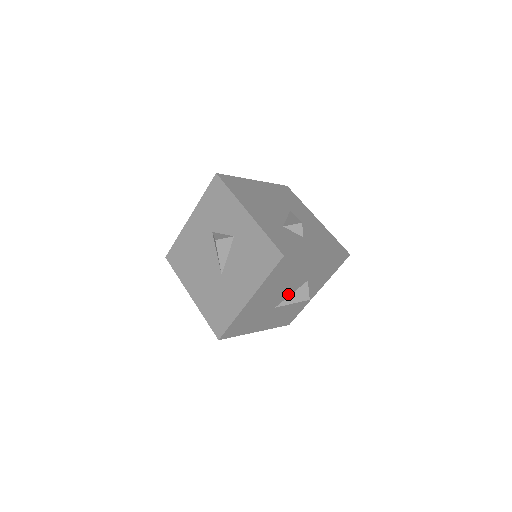
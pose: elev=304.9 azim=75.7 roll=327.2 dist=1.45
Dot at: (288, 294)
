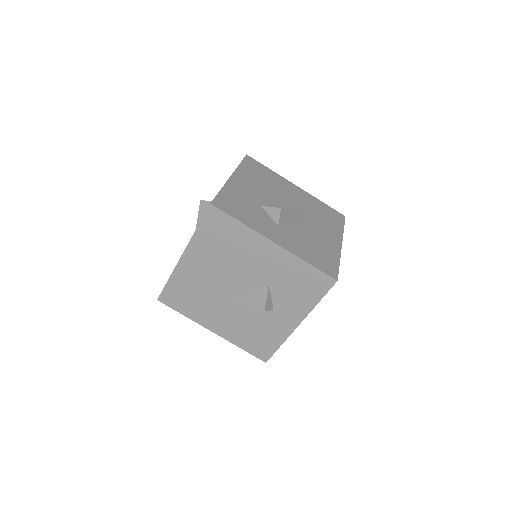
Dot at: (243, 289)
